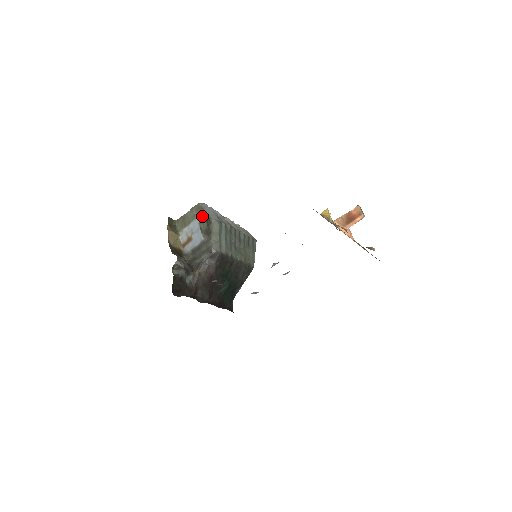
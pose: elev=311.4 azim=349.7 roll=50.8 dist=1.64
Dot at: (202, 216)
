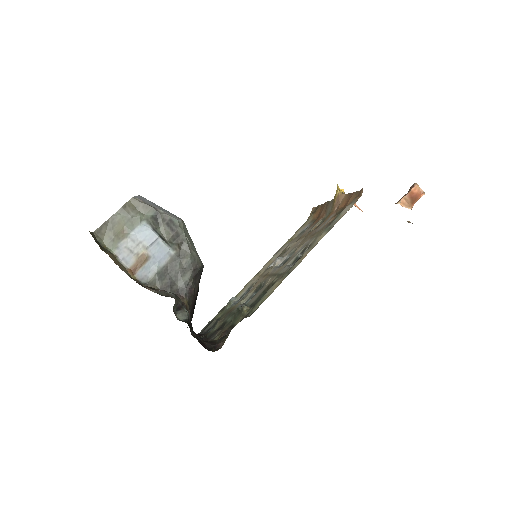
Dot at: (153, 217)
